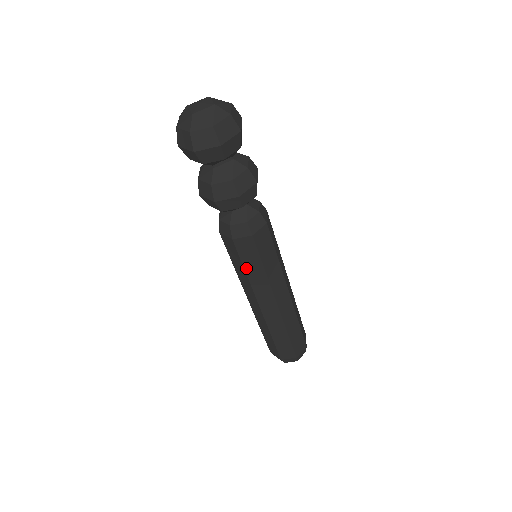
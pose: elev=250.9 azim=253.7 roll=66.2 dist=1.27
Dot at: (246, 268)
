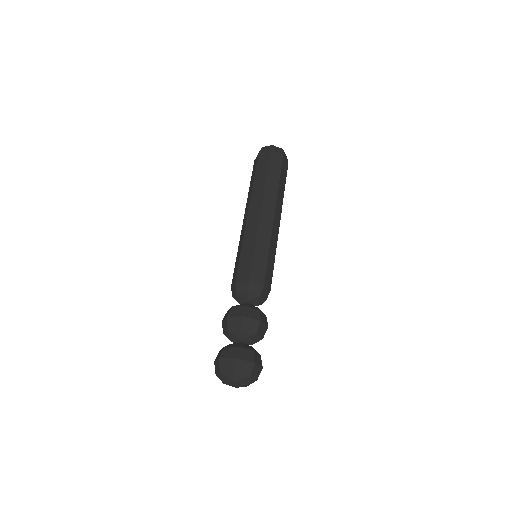
Dot at: occluded
